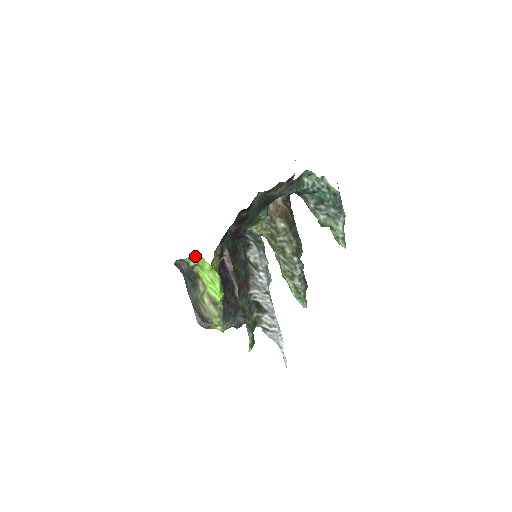
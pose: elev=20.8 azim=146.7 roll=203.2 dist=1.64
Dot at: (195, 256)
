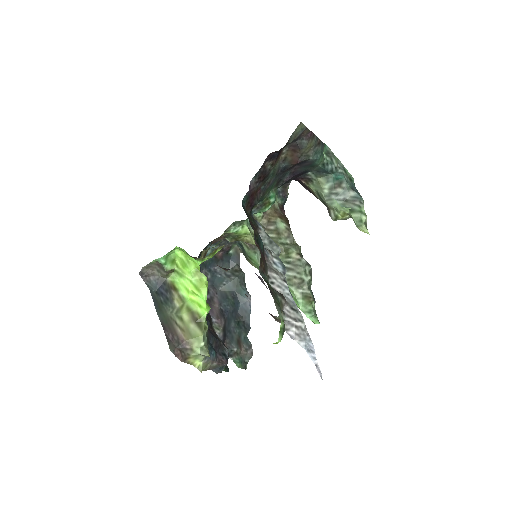
Dot at: (173, 258)
